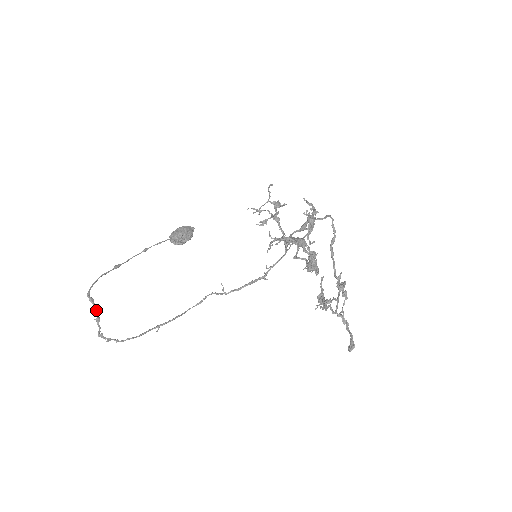
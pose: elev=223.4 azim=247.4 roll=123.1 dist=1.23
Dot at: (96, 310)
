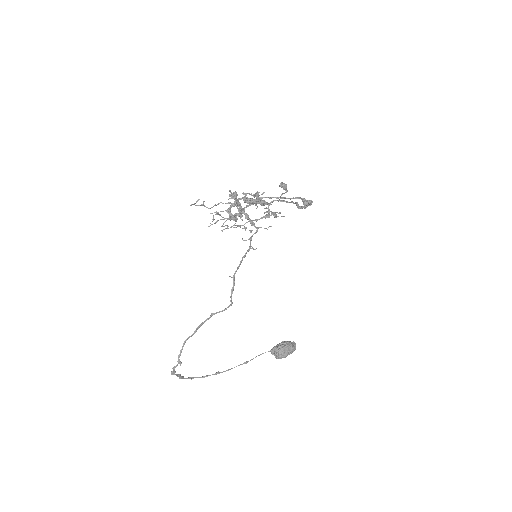
Dot at: (182, 377)
